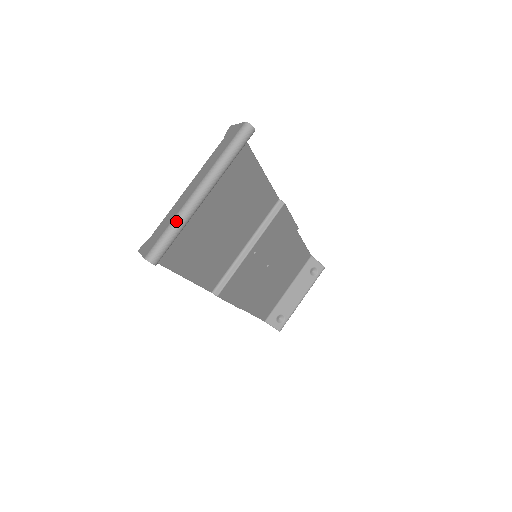
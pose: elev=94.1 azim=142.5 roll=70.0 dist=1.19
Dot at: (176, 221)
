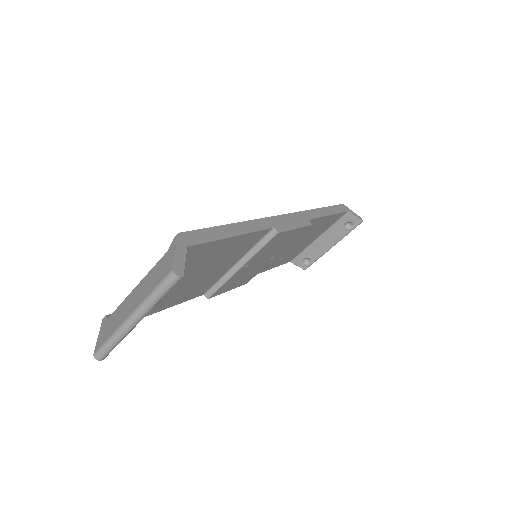
Dot at: (114, 337)
